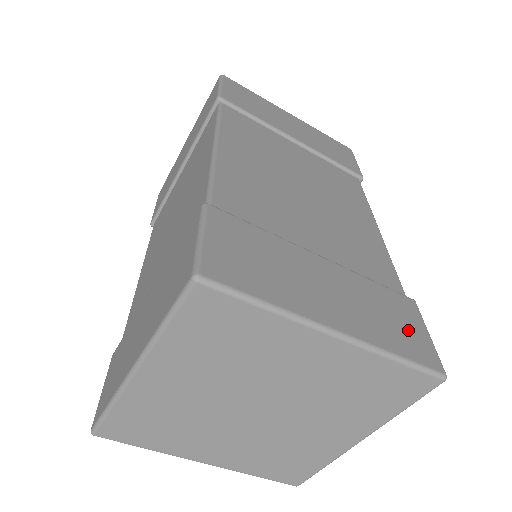
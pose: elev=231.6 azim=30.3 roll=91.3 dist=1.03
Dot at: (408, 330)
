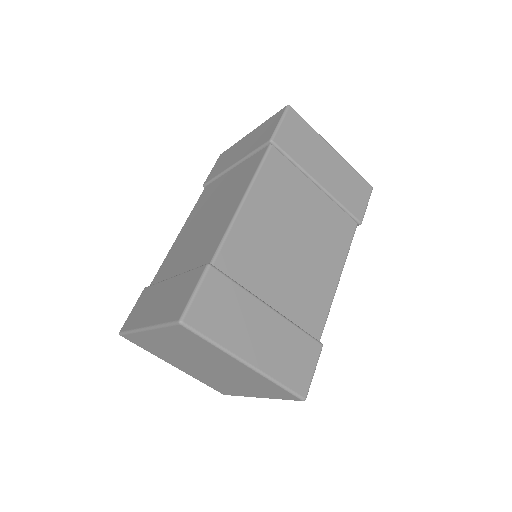
Dot at: (300, 367)
